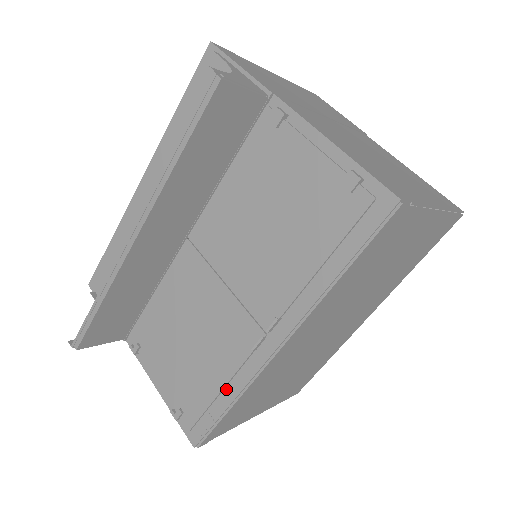
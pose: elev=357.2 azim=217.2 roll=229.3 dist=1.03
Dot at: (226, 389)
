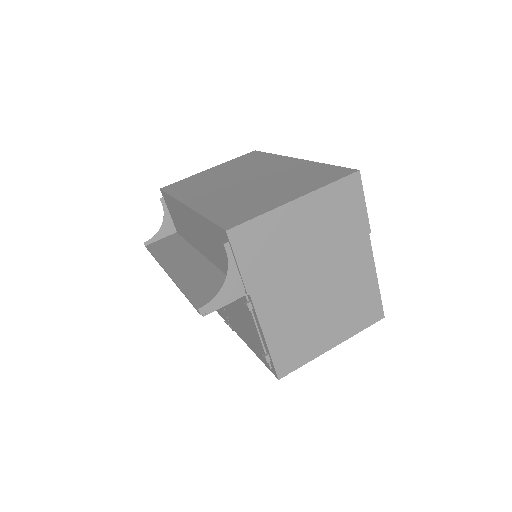
Dot at: occluded
